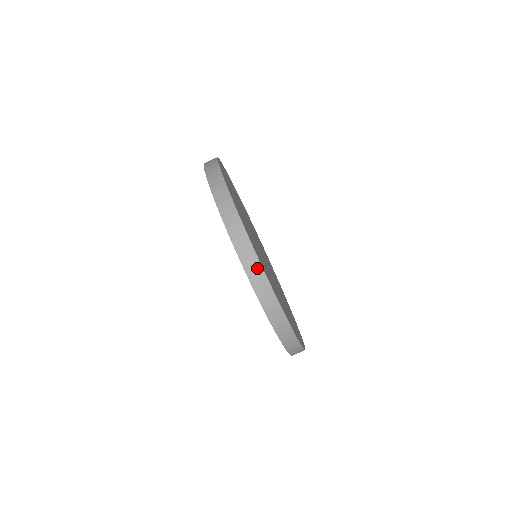
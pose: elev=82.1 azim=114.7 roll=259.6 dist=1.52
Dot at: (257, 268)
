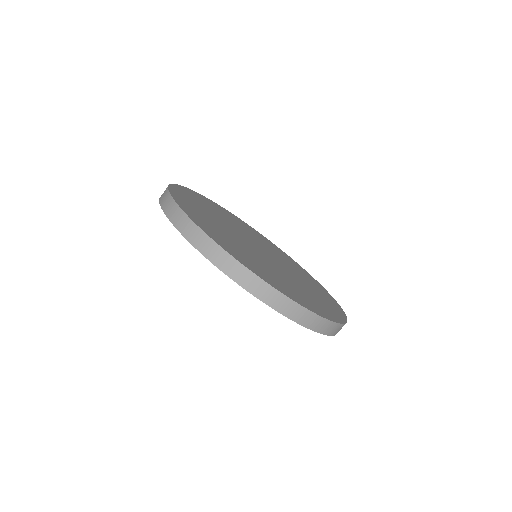
Dot at: (243, 272)
